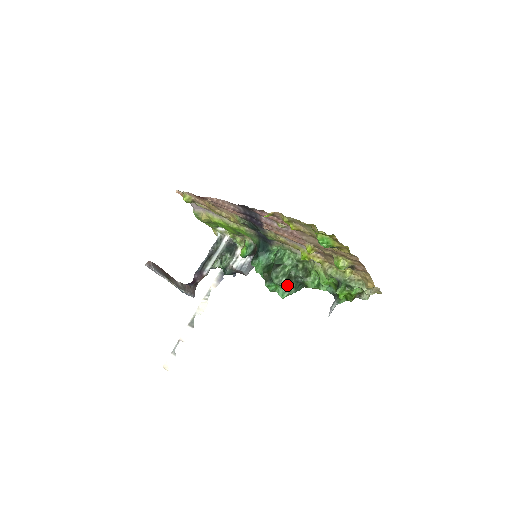
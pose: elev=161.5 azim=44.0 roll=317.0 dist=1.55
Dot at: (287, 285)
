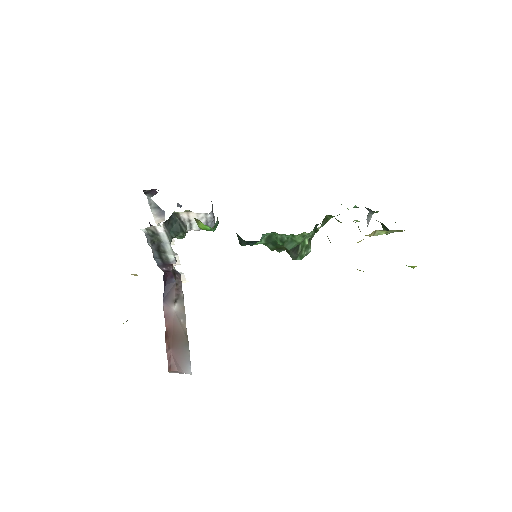
Dot at: occluded
